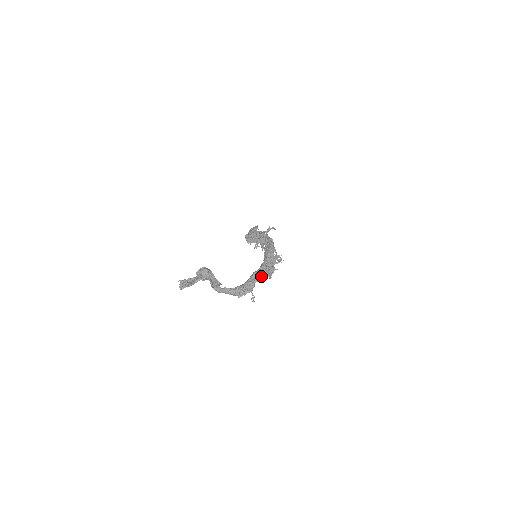
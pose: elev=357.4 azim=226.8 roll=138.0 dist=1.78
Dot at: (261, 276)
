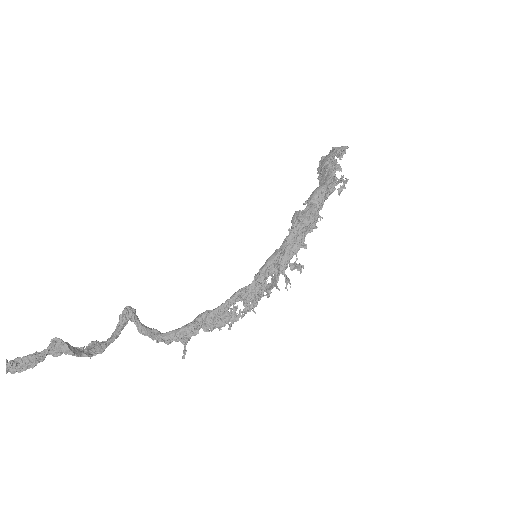
Dot at: (210, 325)
